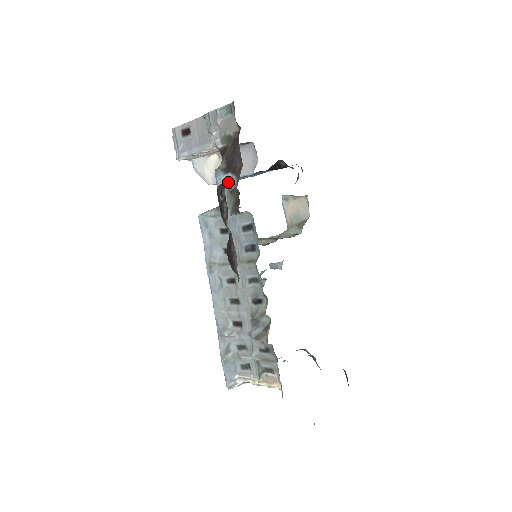
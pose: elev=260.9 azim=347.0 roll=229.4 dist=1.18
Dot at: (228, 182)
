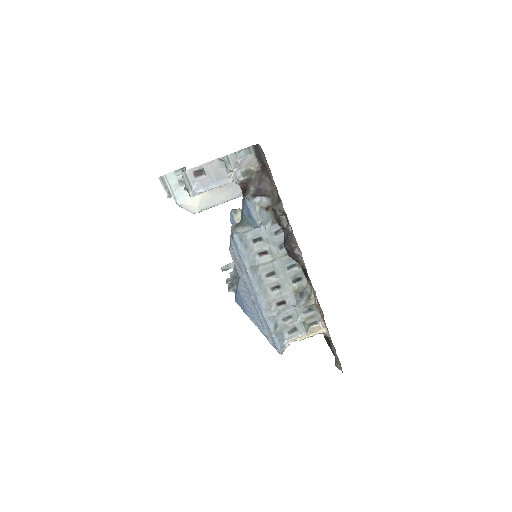
Dot at: (258, 203)
